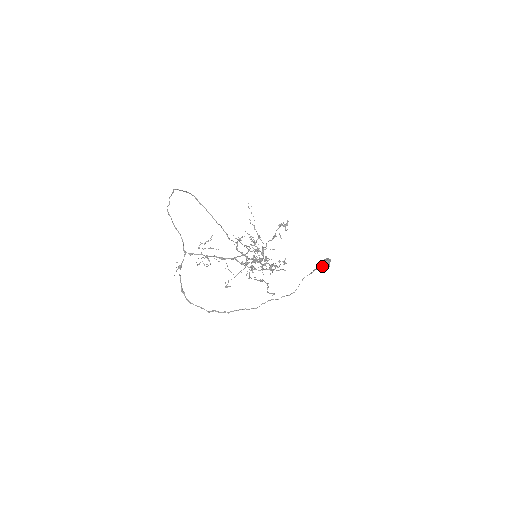
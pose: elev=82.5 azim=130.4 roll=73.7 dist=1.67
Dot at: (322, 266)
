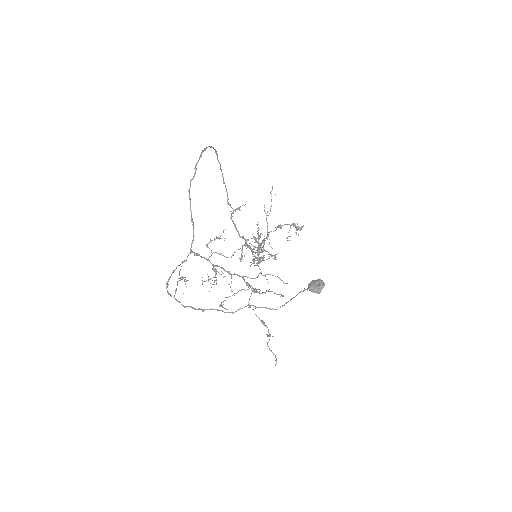
Dot at: (315, 290)
